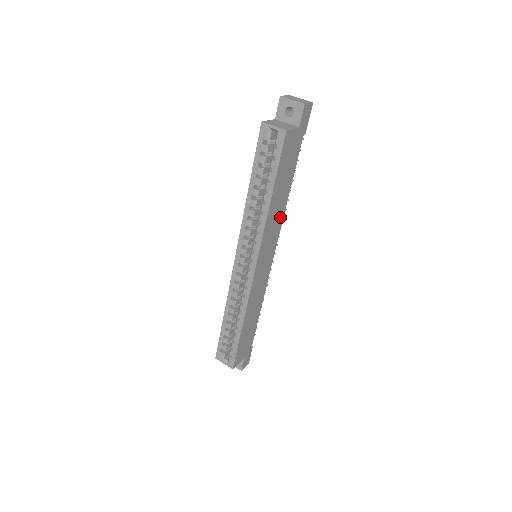
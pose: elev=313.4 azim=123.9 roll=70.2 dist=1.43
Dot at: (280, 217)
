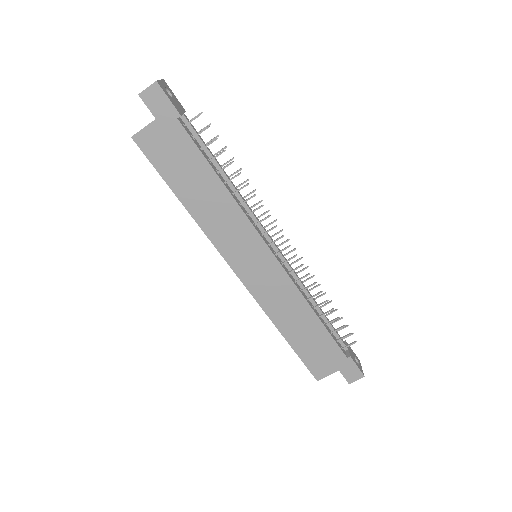
Dot at: (233, 212)
